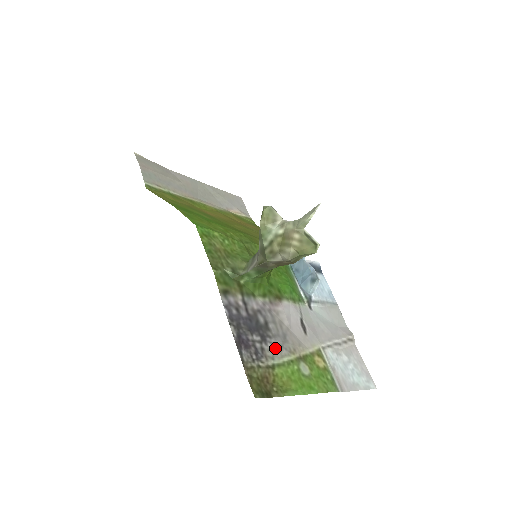
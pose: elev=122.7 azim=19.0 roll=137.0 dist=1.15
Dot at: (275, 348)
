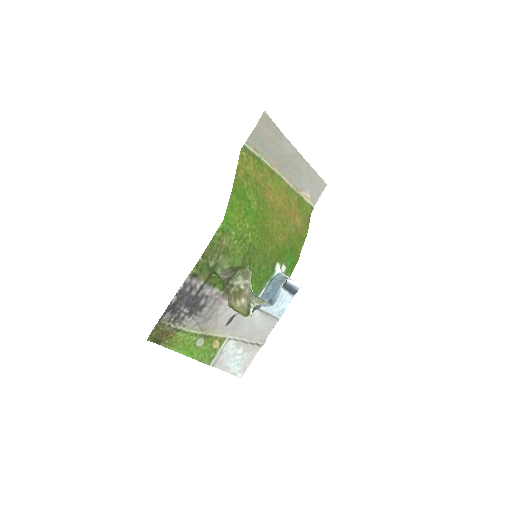
Dot at: (192, 322)
